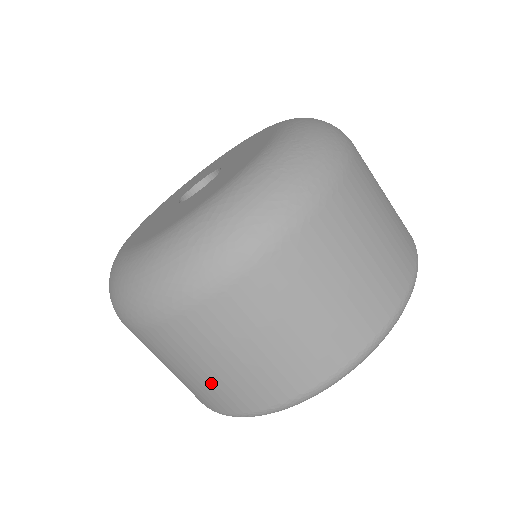
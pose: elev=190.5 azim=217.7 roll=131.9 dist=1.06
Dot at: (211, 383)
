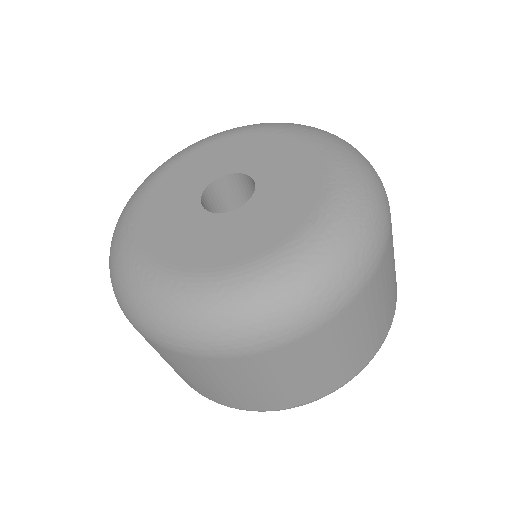
Dot at: (246, 394)
